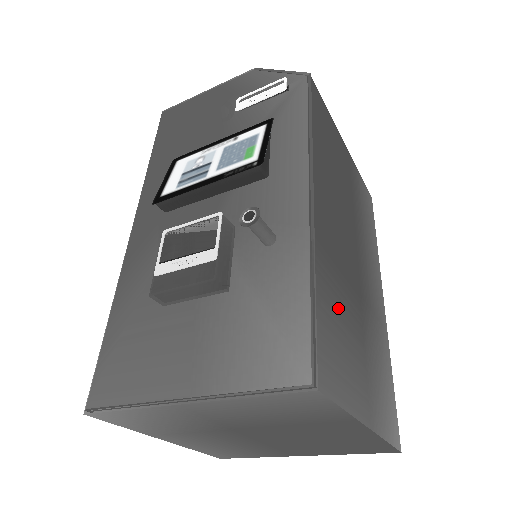
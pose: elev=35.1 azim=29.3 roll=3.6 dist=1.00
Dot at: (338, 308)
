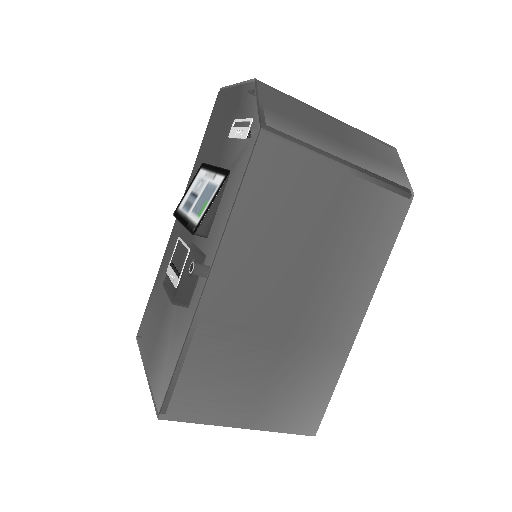
Dot at: (221, 361)
